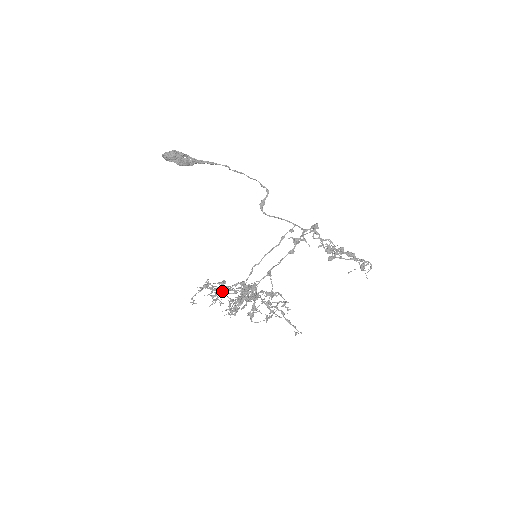
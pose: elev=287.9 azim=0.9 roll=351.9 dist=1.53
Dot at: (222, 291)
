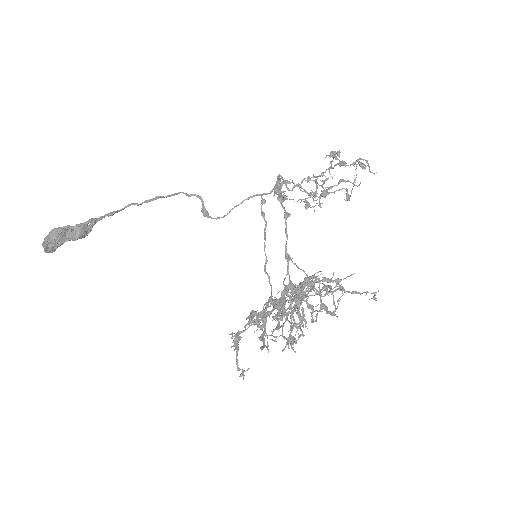
Dot at: occluded
